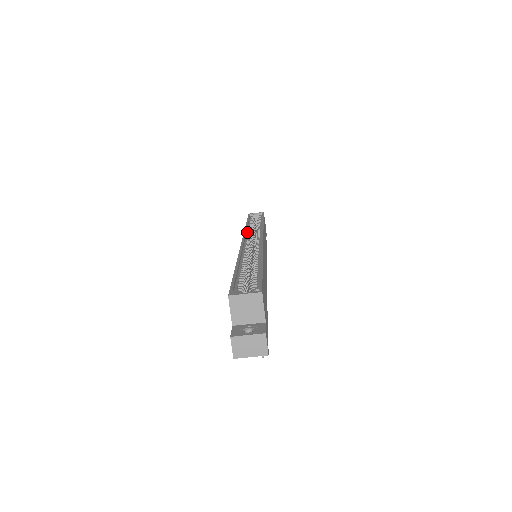
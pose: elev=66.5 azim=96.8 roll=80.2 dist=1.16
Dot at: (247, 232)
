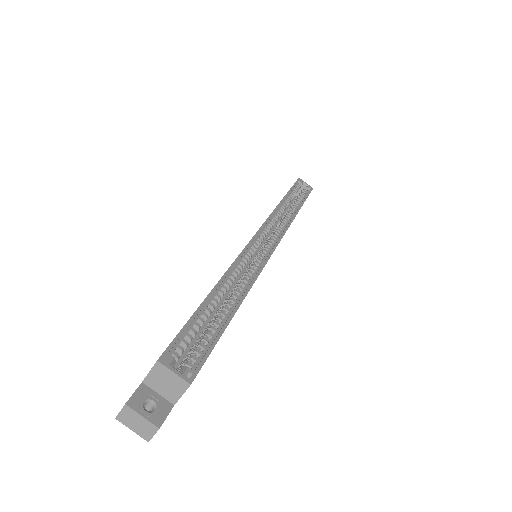
Dot at: (272, 217)
